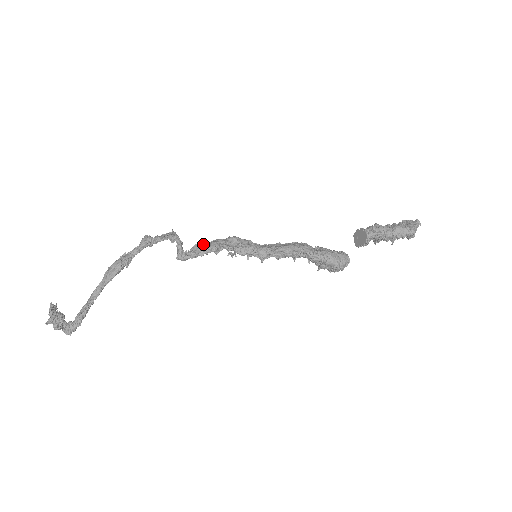
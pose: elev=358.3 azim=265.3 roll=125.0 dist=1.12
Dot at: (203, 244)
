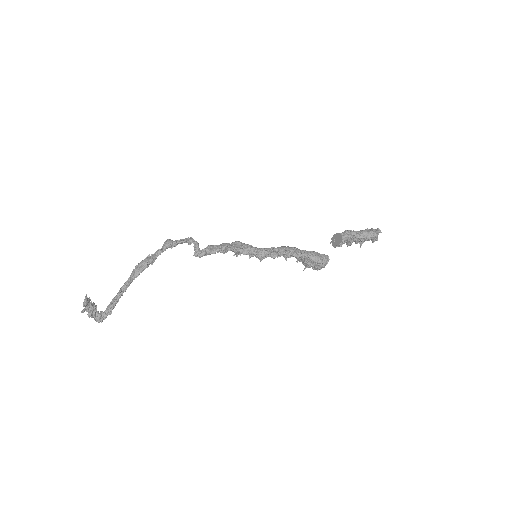
Dot at: (215, 245)
